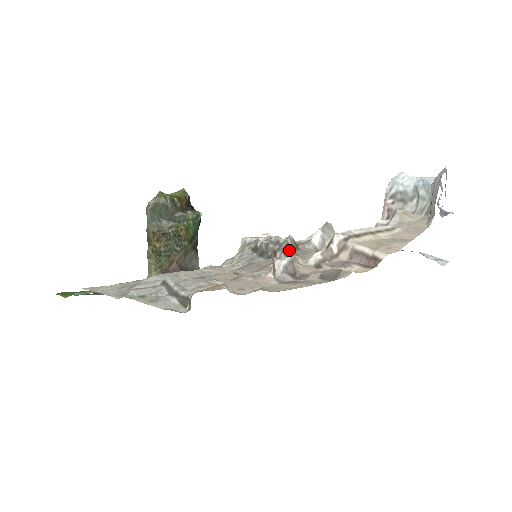
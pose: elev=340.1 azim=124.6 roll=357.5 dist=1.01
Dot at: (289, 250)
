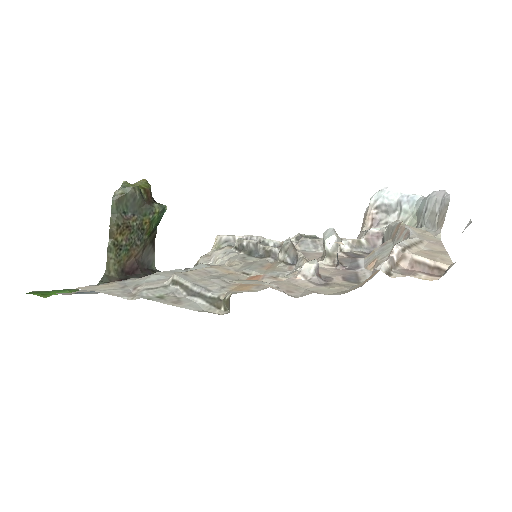
Dot at: (293, 252)
